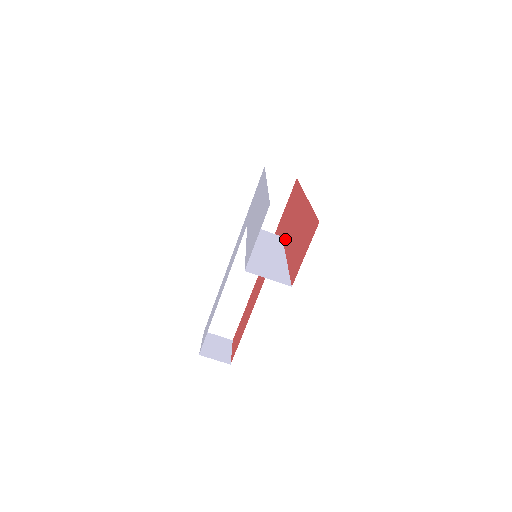
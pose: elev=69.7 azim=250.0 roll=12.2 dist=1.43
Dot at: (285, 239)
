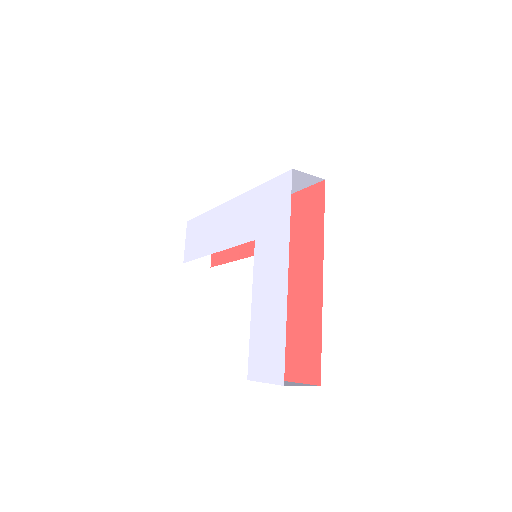
Dot at: (289, 271)
